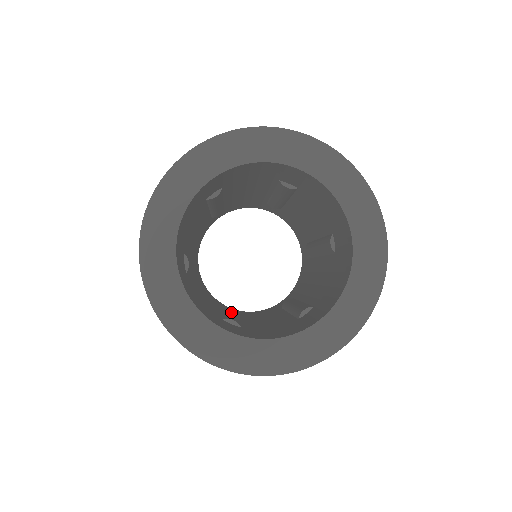
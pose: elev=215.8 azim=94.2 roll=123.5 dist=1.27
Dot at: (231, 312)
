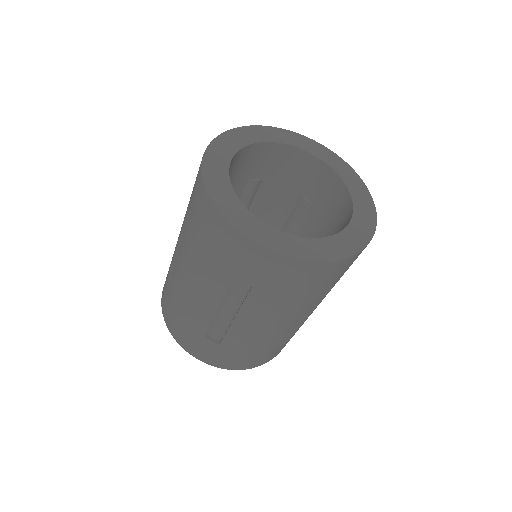
Dot at: occluded
